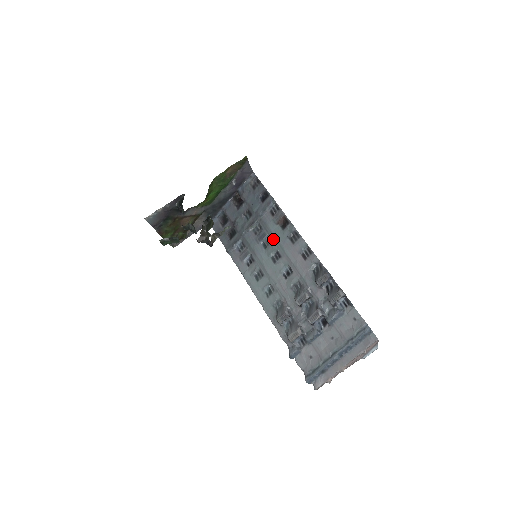
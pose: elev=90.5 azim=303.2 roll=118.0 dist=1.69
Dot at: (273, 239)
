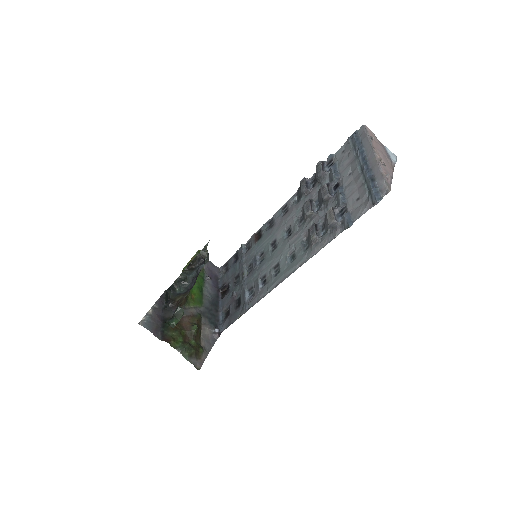
Dot at: (261, 248)
